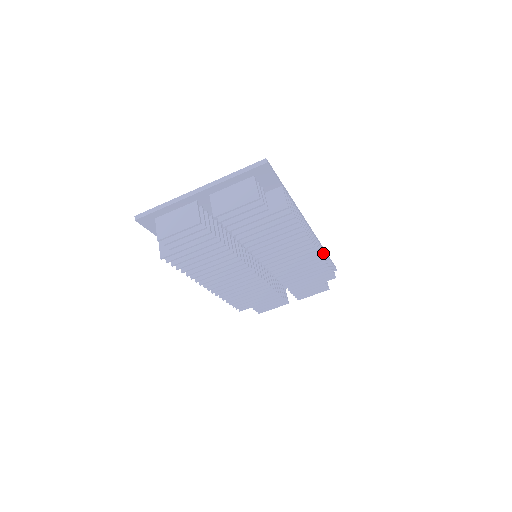
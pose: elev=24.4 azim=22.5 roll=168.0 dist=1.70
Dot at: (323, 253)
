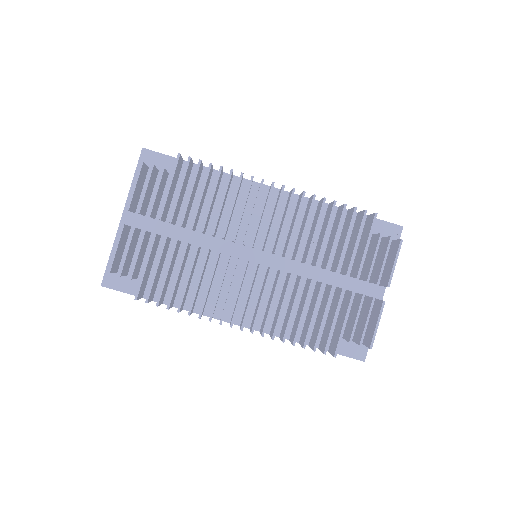
Dot at: (329, 204)
